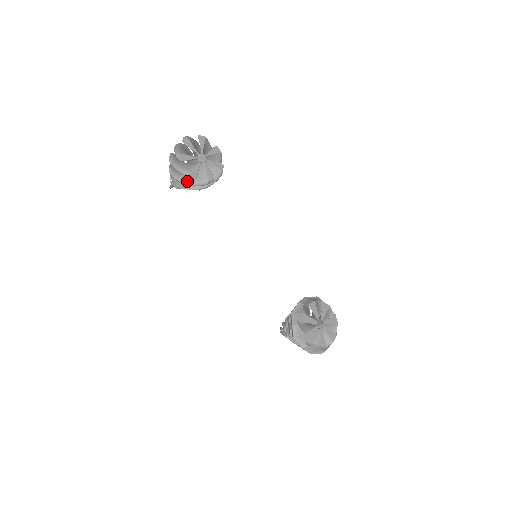
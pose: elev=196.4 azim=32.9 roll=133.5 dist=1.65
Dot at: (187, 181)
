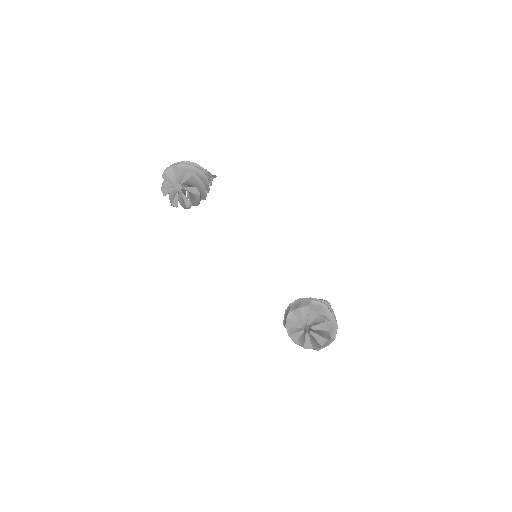
Dot at: (181, 204)
